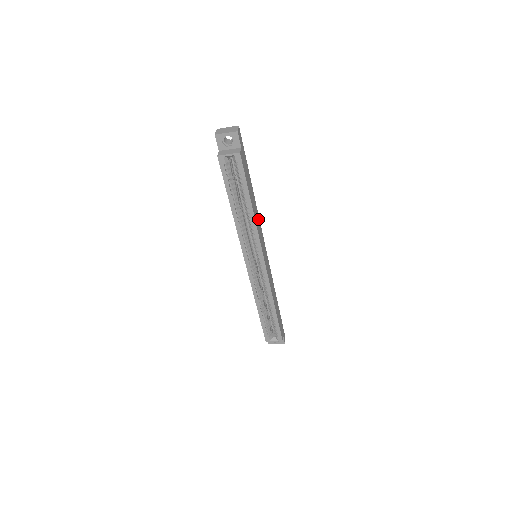
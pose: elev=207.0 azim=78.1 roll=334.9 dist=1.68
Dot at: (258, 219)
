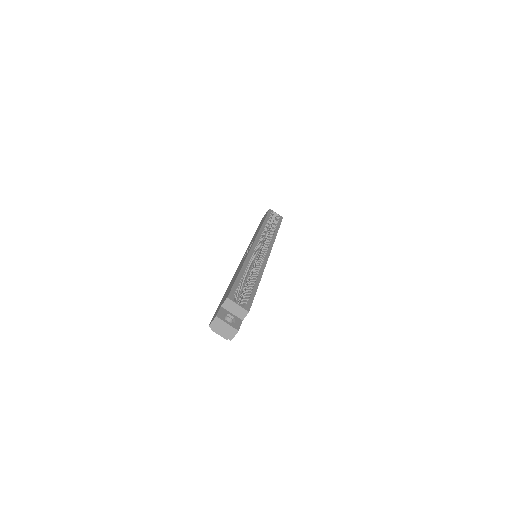
Dot at: occluded
